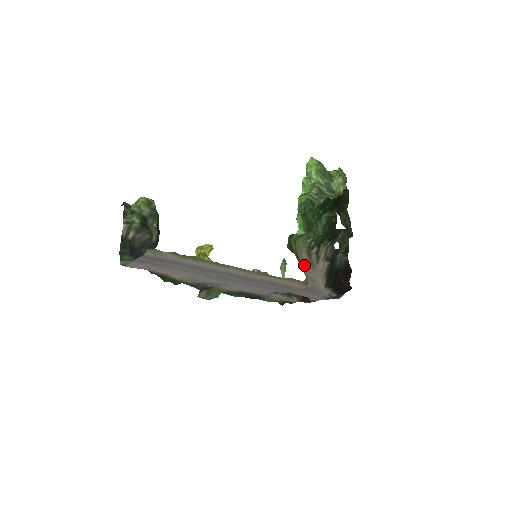
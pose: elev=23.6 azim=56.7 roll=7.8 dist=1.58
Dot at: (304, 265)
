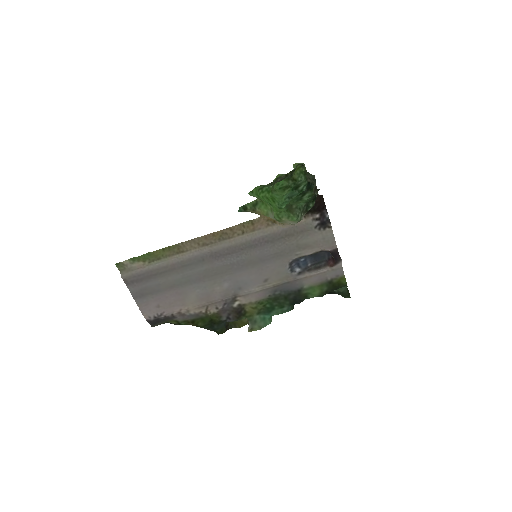
Dot at: occluded
